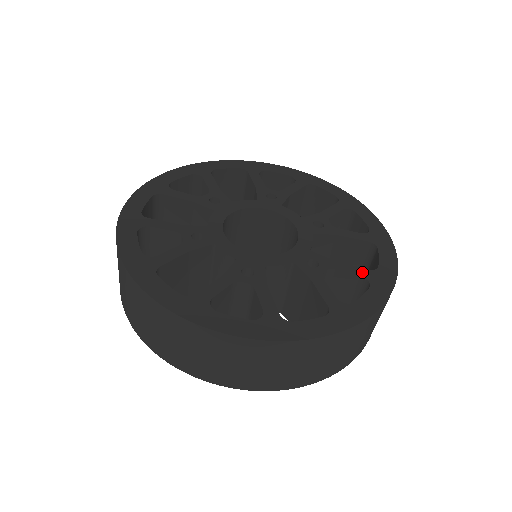
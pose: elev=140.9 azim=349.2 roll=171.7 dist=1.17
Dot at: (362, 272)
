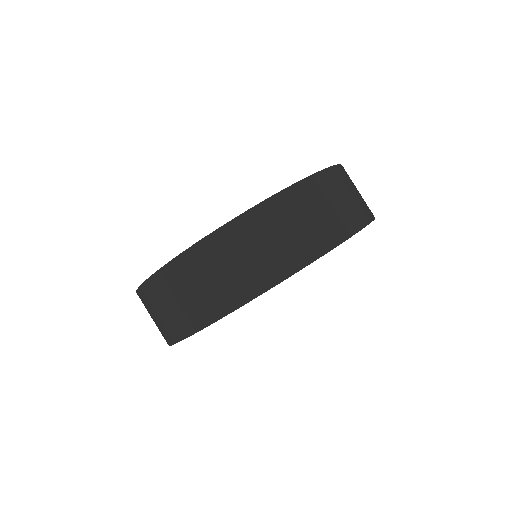
Dot at: occluded
